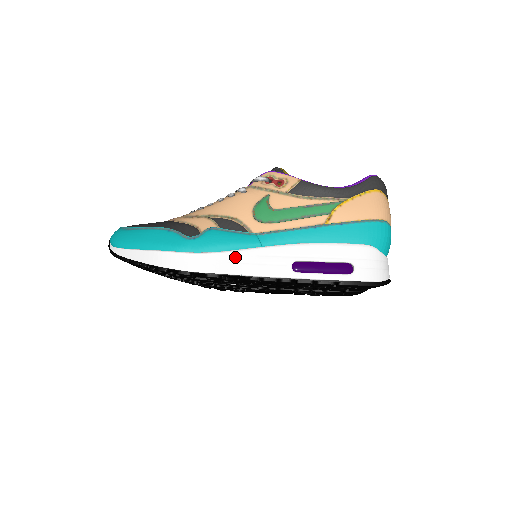
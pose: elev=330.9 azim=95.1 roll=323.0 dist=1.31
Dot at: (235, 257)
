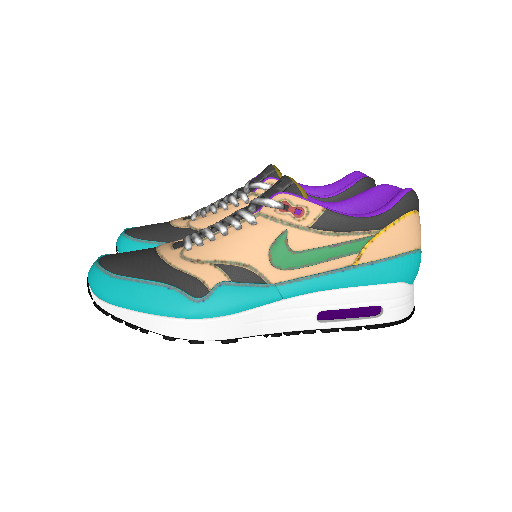
Dot at: (254, 317)
